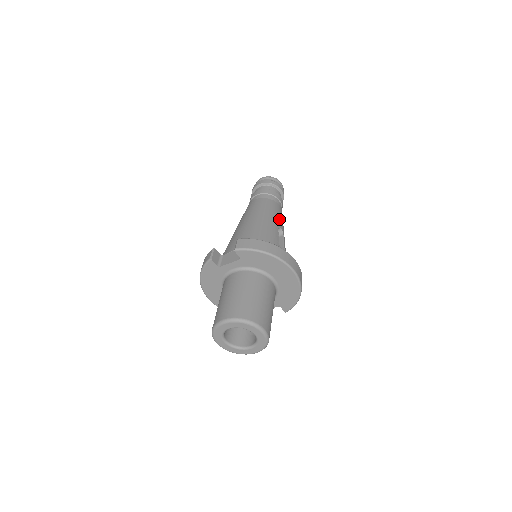
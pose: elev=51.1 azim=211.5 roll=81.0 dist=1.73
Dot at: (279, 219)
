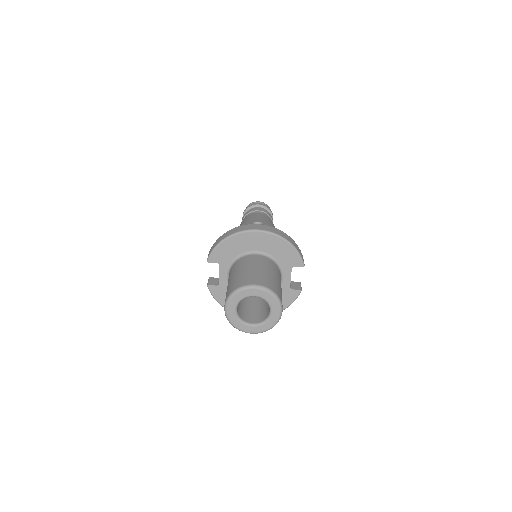
Dot at: (255, 219)
